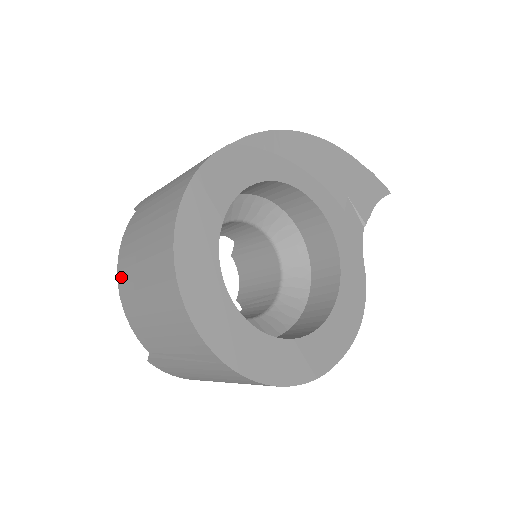
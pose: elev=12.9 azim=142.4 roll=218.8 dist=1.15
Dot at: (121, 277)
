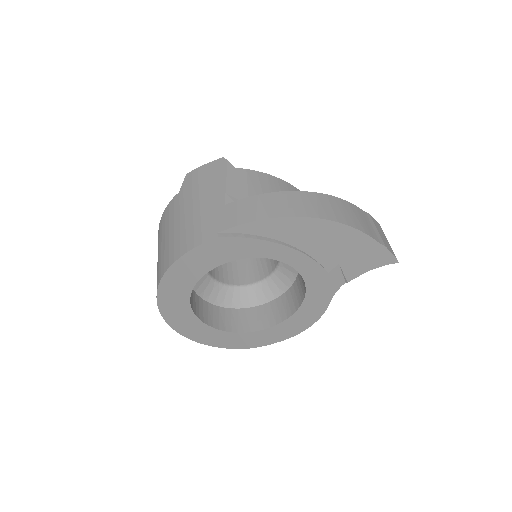
Dot at: occluded
